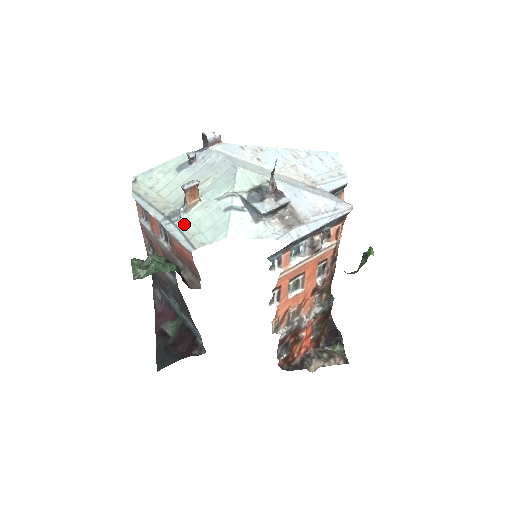
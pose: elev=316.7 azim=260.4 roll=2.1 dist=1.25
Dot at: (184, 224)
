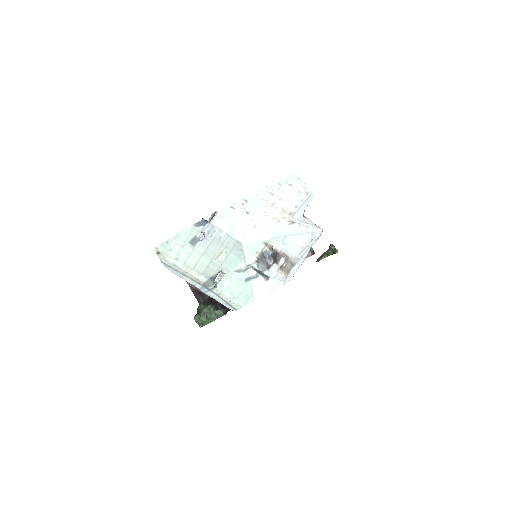
Dot at: (220, 291)
